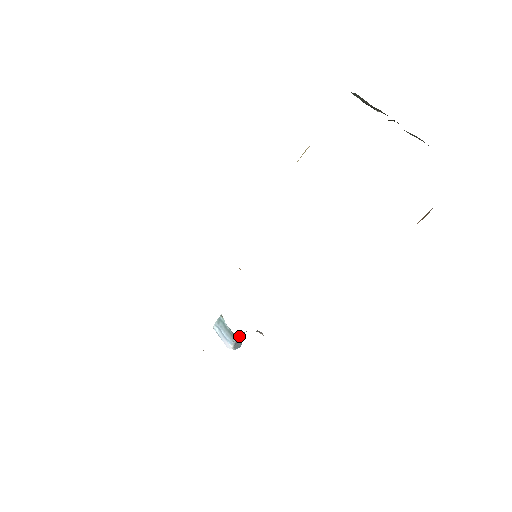
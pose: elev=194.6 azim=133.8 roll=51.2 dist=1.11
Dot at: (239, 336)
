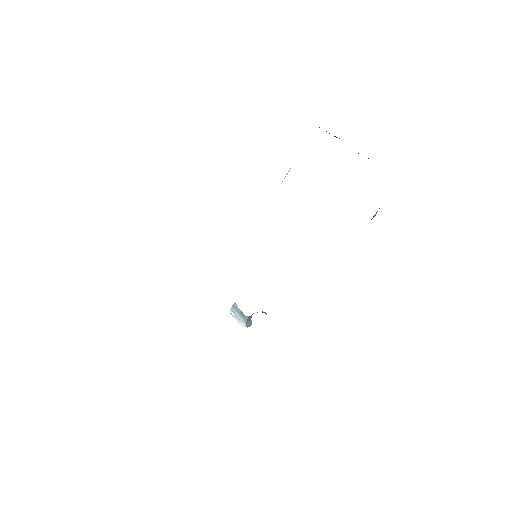
Dot at: (249, 316)
